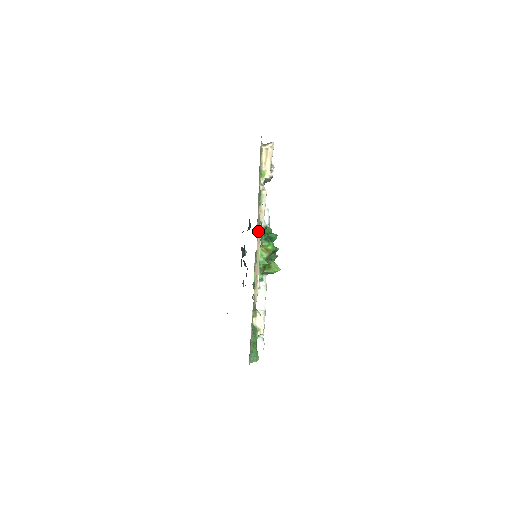
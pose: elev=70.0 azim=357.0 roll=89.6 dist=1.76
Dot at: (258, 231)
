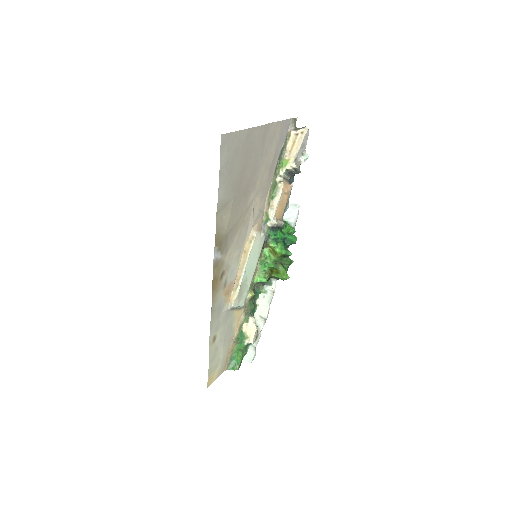
Dot at: (252, 229)
